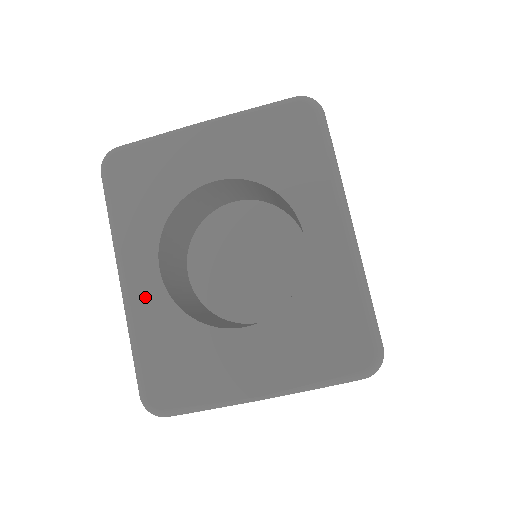
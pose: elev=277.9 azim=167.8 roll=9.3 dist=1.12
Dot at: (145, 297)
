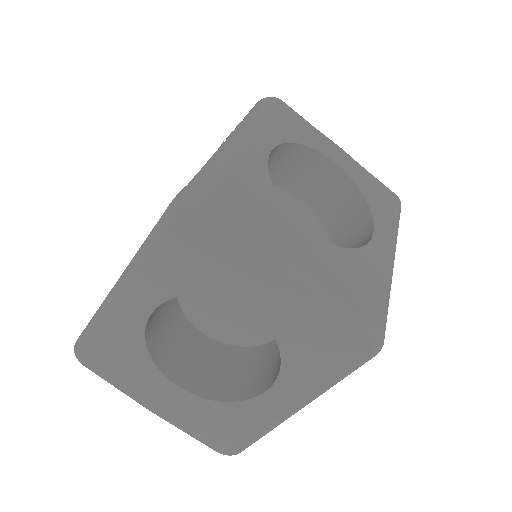
Dot at: (127, 314)
